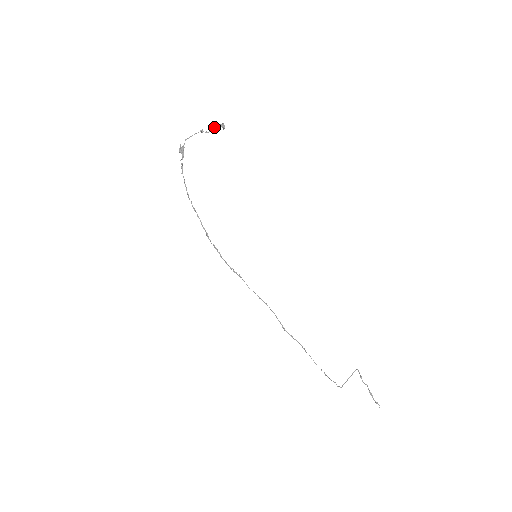
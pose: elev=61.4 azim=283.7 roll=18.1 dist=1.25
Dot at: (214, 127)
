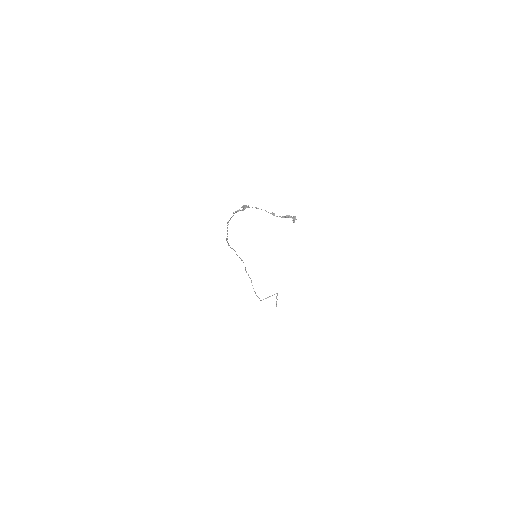
Dot at: (286, 217)
